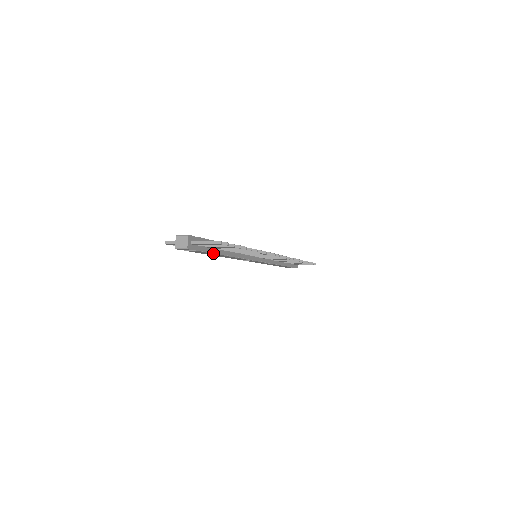
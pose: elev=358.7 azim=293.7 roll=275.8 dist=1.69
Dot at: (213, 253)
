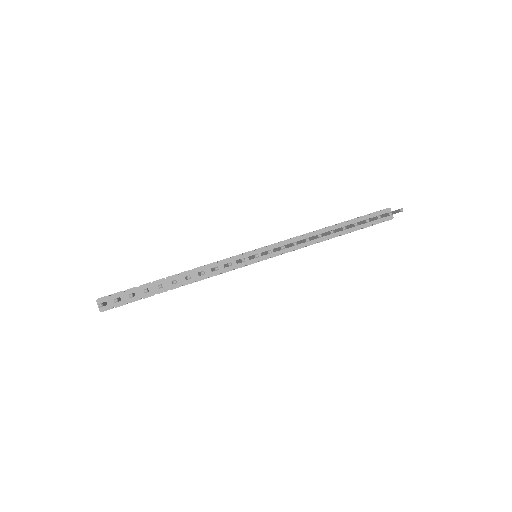
Dot at: occluded
